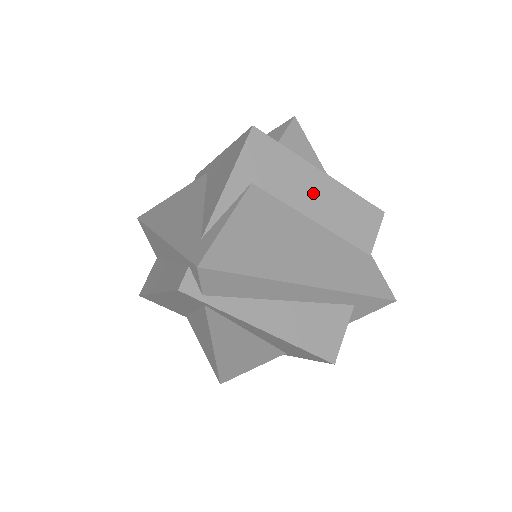
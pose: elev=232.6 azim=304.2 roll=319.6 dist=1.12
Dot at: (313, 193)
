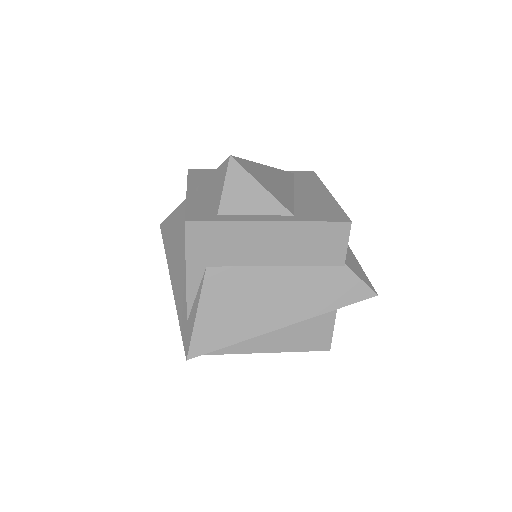
Dot at: (267, 245)
